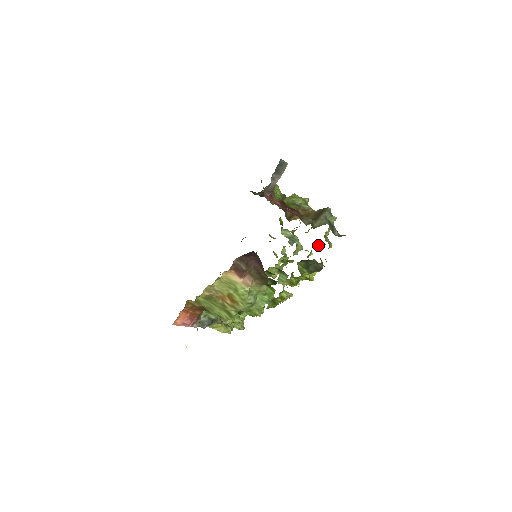
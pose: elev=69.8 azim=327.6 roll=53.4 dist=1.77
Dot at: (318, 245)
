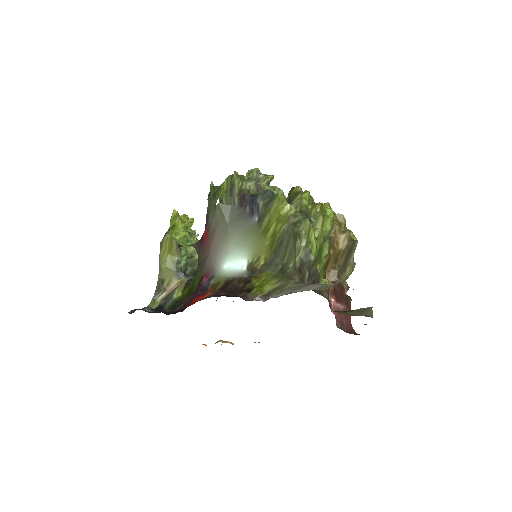
Dot at: occluded
